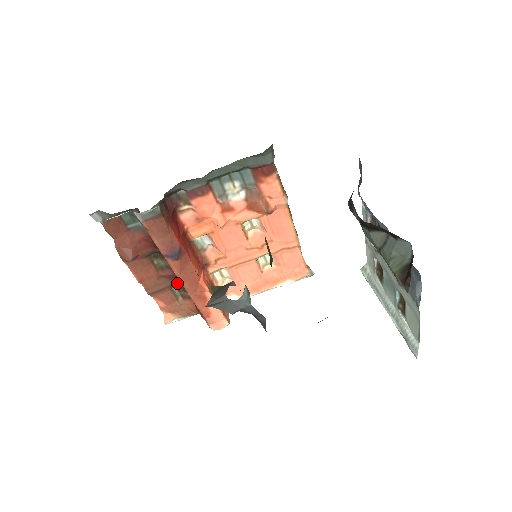
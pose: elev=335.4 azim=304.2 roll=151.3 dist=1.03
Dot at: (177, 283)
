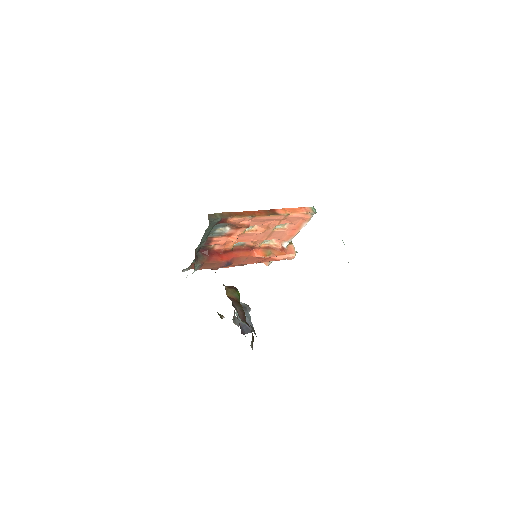
Dot at: occluded
